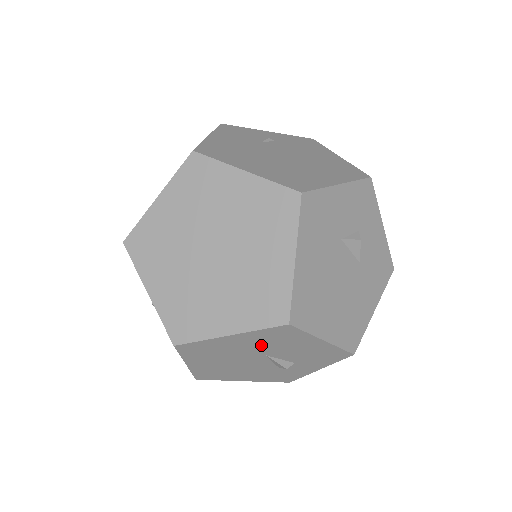
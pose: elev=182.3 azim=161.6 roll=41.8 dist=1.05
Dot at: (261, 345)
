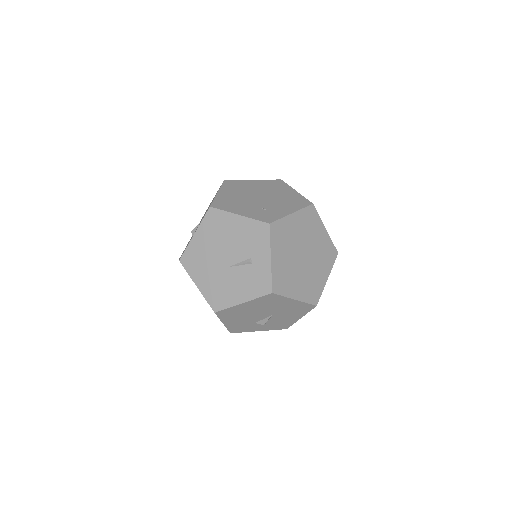
Dot at: (287, 309)
